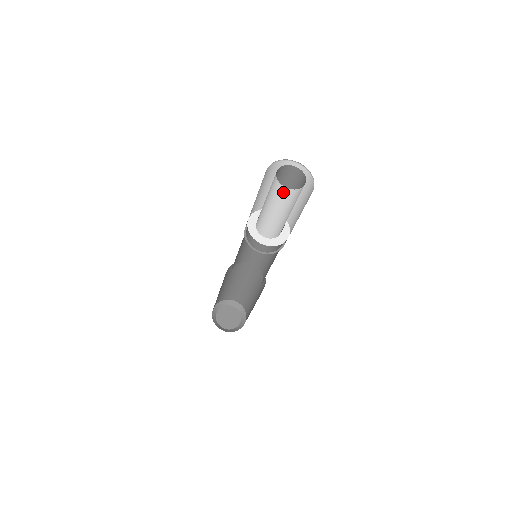
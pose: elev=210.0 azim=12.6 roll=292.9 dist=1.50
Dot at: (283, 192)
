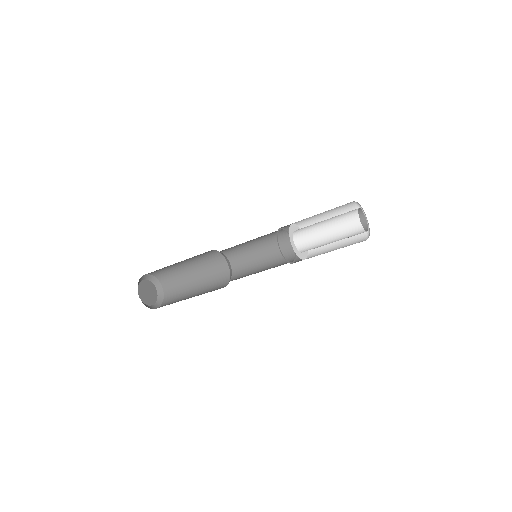
Dot at: (355, 225)
